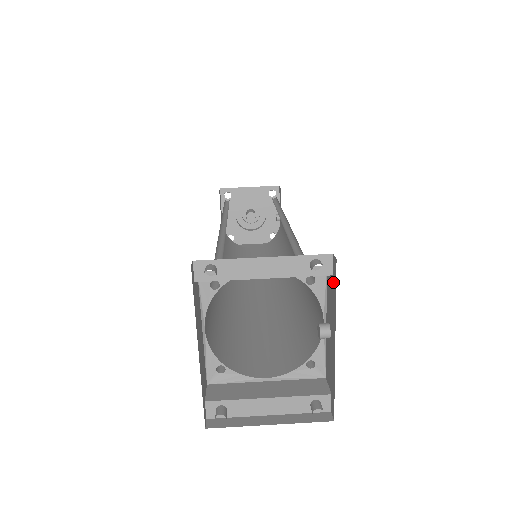
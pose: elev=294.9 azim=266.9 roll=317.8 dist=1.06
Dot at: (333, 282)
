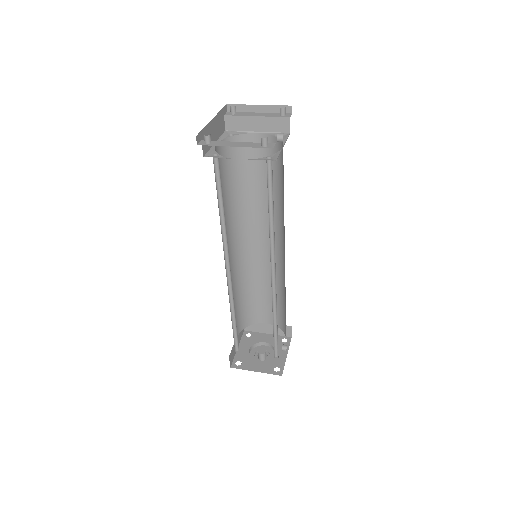
Dot at: (289, 117)
